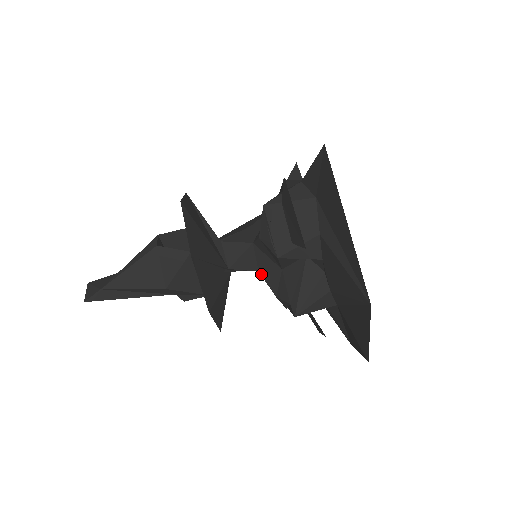
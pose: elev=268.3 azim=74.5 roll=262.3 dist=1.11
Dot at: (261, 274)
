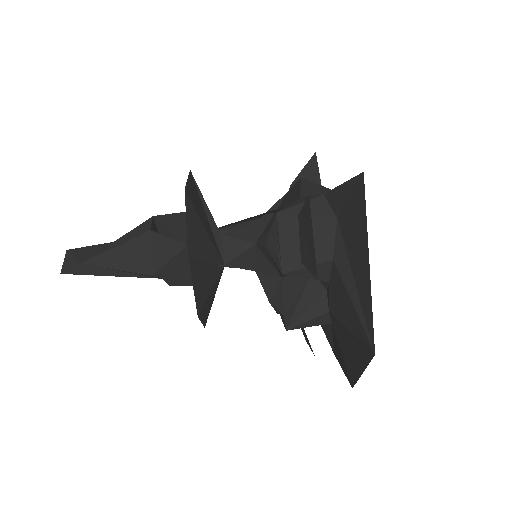
Dot at: (258, 275)
